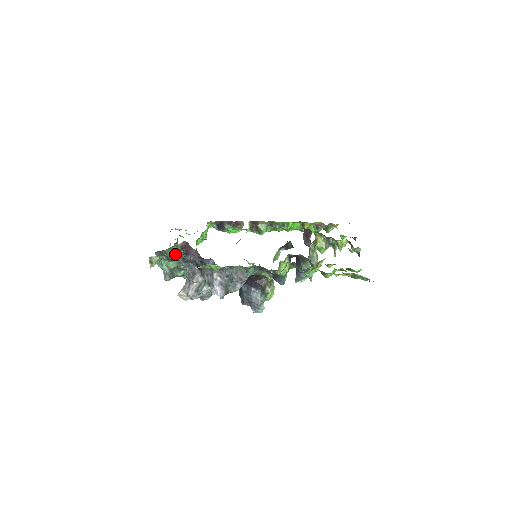
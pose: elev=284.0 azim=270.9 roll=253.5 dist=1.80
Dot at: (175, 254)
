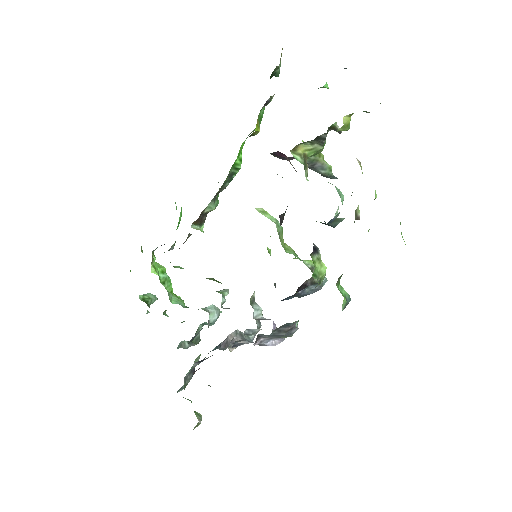
Dot at: occluded
